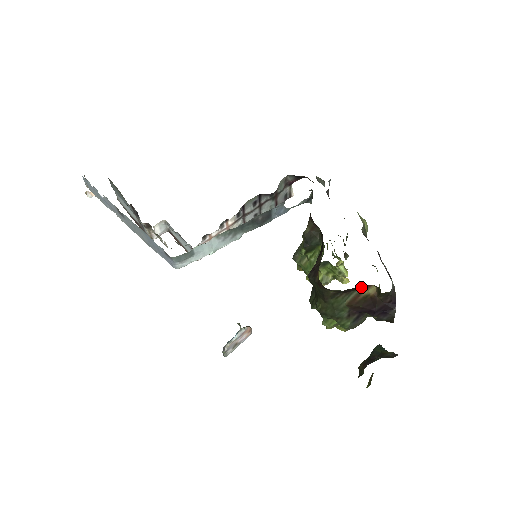
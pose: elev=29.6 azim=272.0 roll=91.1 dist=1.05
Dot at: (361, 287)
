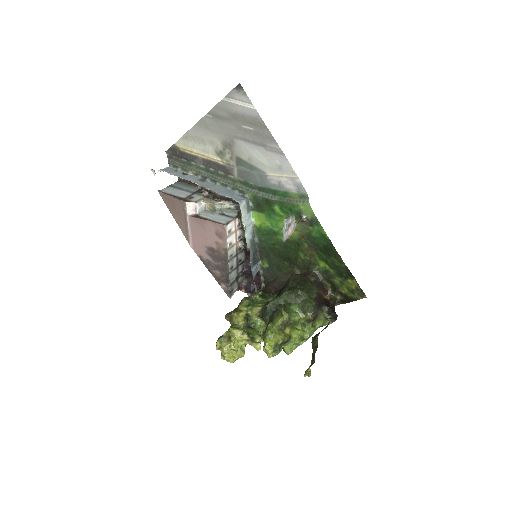
Dot at: (324, 290)
